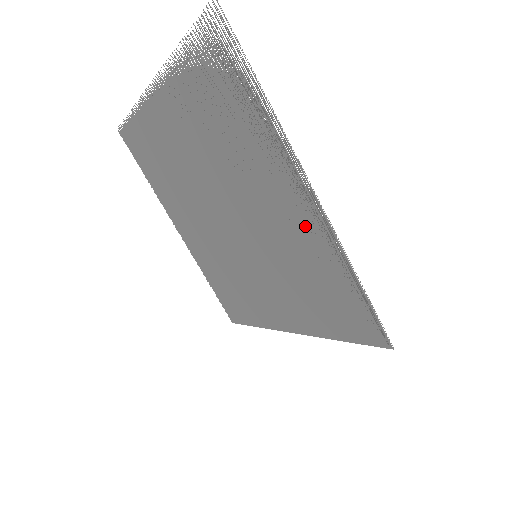
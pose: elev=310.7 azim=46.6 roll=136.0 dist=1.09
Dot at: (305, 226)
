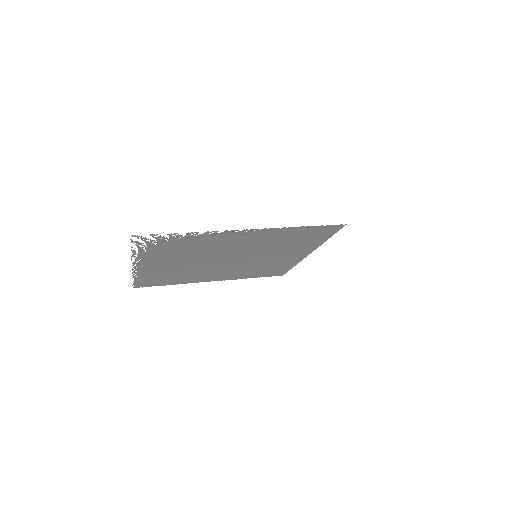
Dot at: (259, 236)
